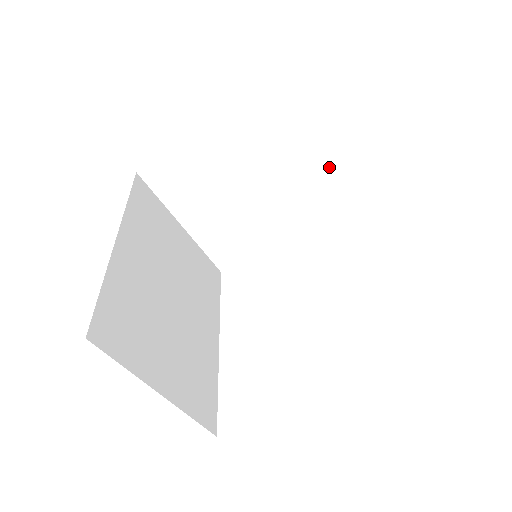
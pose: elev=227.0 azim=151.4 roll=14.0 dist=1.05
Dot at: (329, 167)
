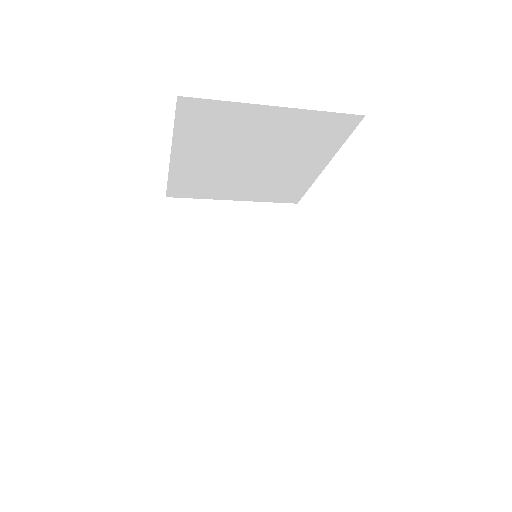
Dot at: (285, 116)
